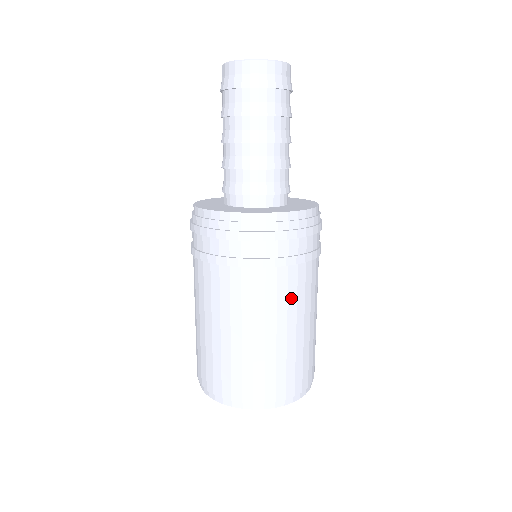
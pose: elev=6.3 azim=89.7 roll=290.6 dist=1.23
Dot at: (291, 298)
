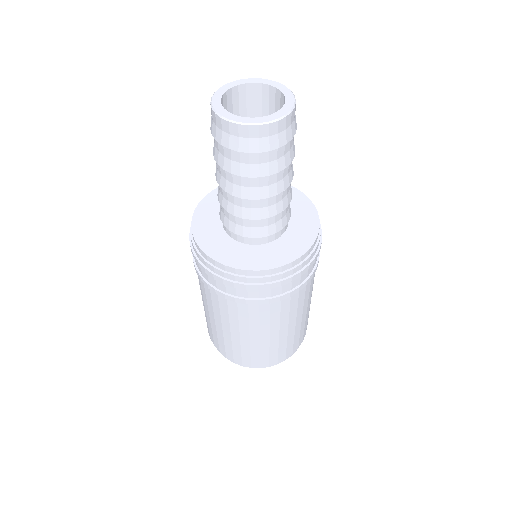
Dot at: occluded
